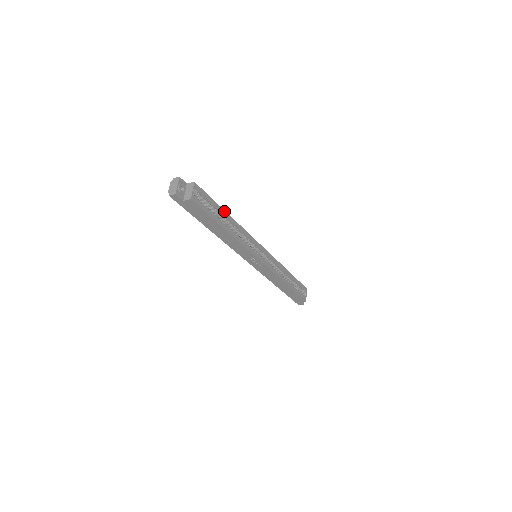
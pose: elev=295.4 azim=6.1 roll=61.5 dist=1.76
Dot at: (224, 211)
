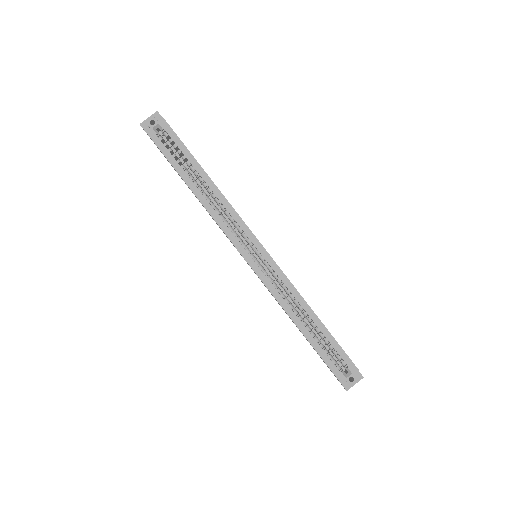
Dot at: (201, 168)
